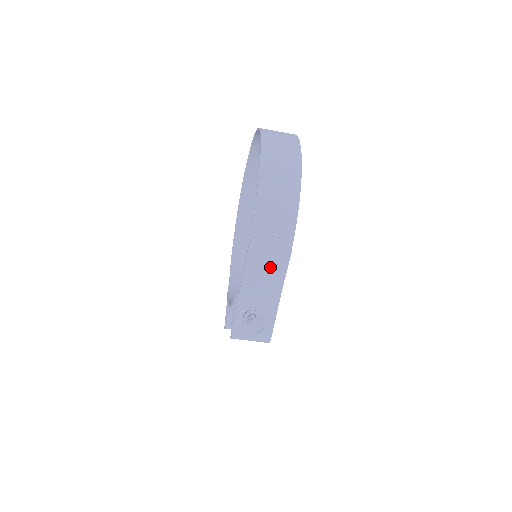
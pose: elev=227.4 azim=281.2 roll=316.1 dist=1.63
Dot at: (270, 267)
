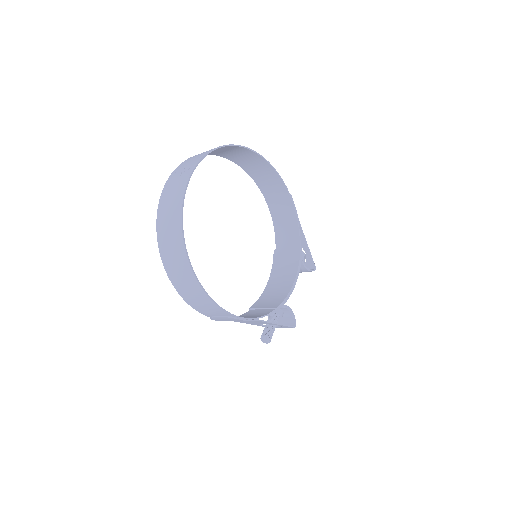
Dot at: occluded
